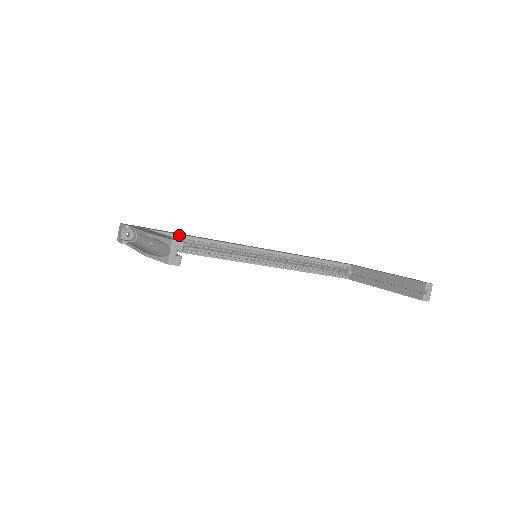
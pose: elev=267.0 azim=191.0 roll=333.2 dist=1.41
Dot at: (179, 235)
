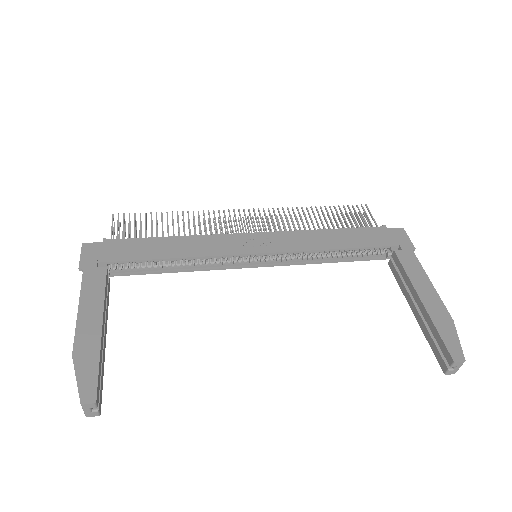
Dot at: (148, 260)
